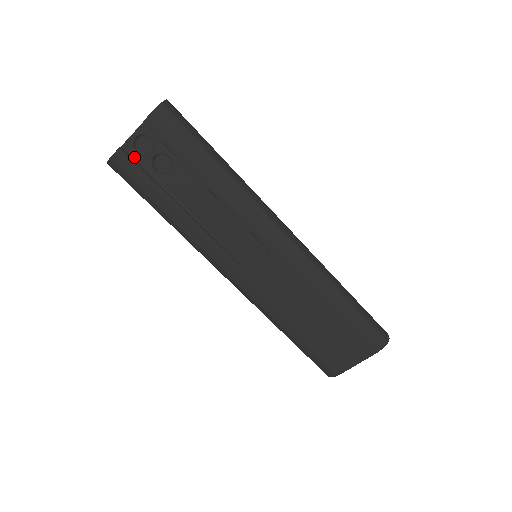
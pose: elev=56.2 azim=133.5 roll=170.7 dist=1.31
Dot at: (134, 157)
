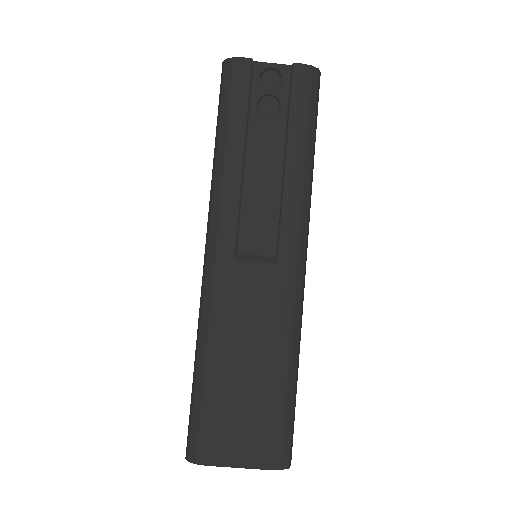
Dot at: (253, 77)
